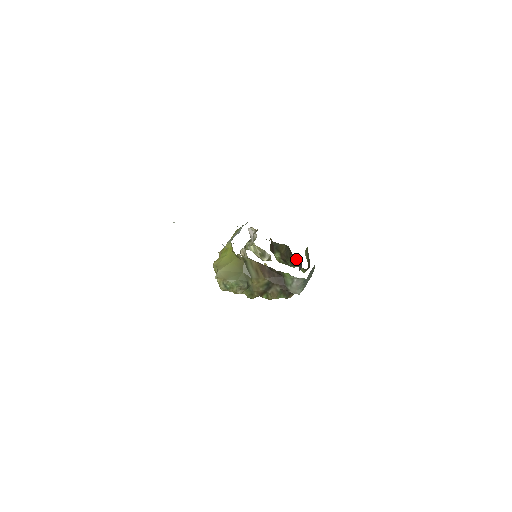
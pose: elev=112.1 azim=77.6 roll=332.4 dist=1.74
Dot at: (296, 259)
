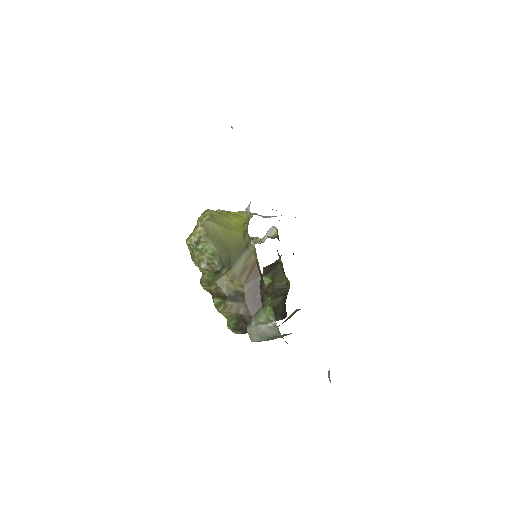
Dot at: (284, 306)
